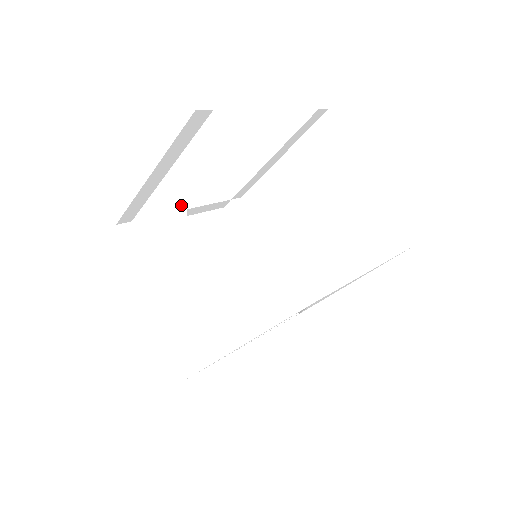
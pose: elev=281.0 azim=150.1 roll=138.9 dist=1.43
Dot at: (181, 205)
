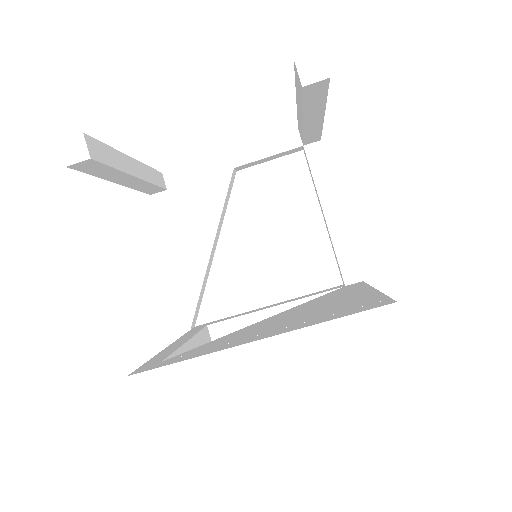
Dot at: (228, 163)
